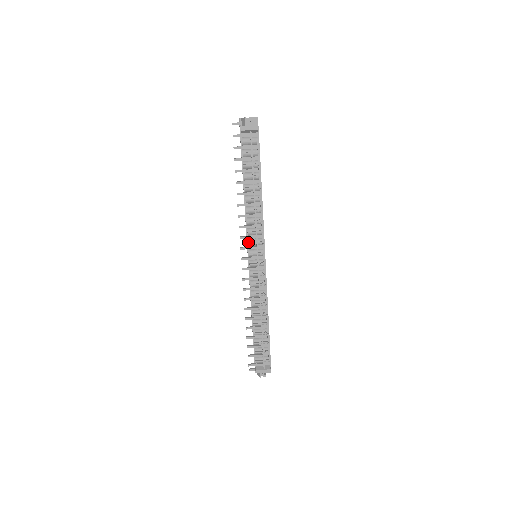
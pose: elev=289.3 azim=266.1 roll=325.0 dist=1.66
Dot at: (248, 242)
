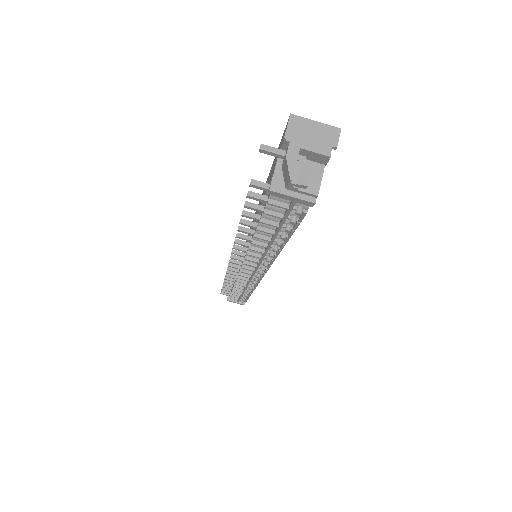
Dot at: (244, 260)
